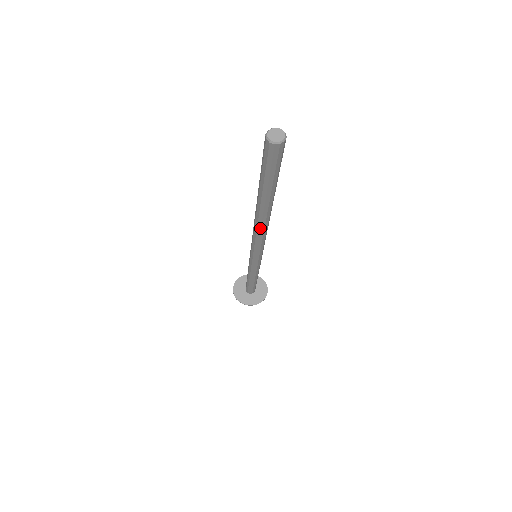
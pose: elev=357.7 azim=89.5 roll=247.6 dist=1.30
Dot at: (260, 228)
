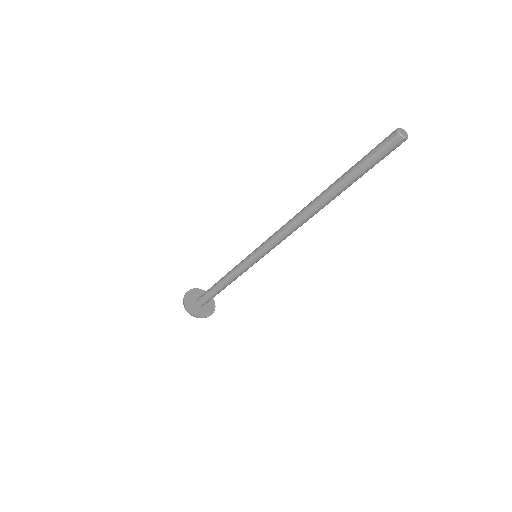
Dot at: (304, 220)
